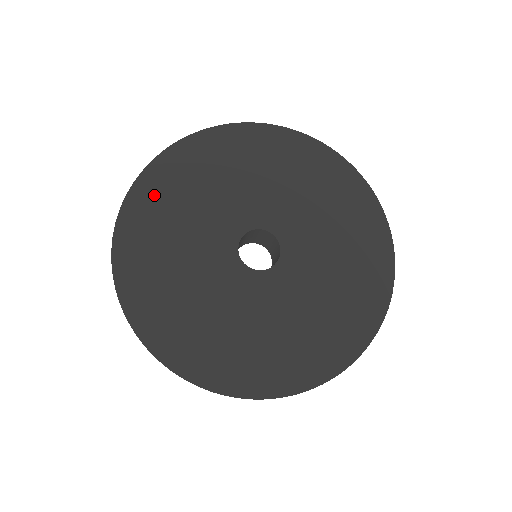
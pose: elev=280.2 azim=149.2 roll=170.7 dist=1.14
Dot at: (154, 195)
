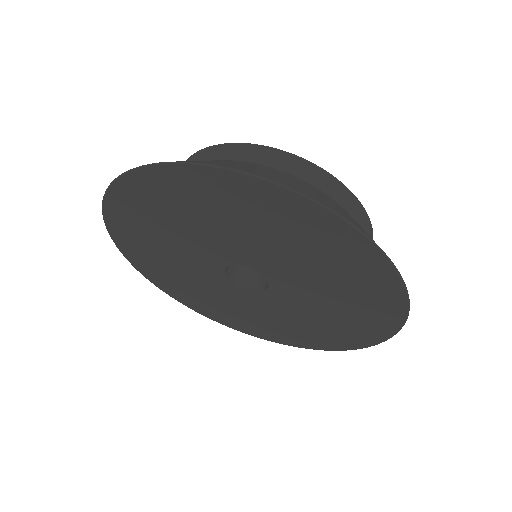
Dot at: (129, 212)
